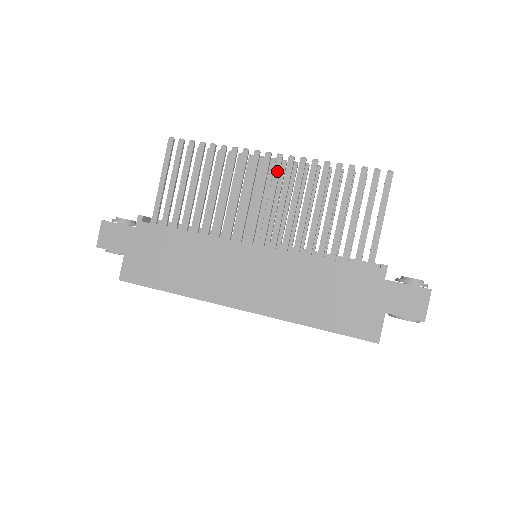
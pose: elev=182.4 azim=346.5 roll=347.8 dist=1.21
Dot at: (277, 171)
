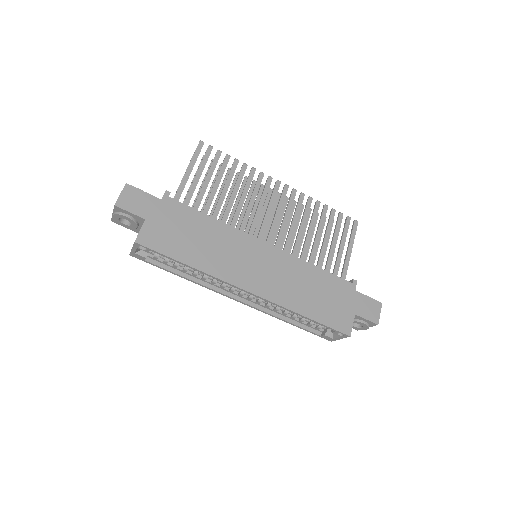
Dot at: (284, 196)
